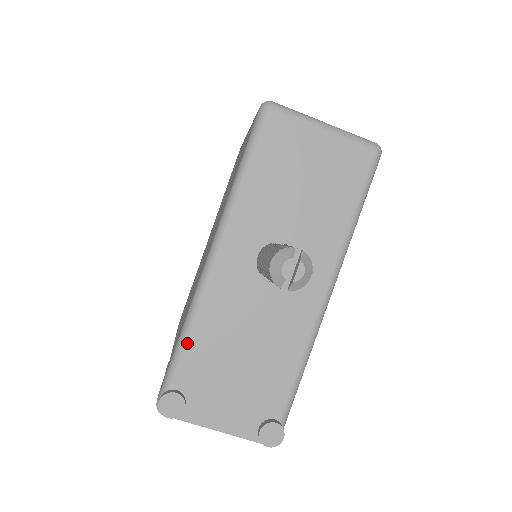
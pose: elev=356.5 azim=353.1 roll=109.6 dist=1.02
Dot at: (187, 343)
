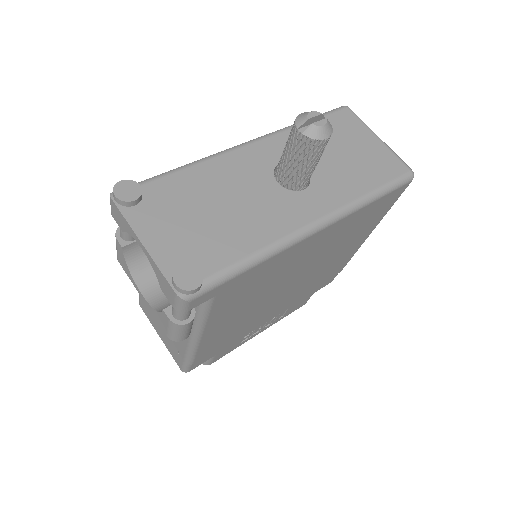
Dot at: (180, 170)
